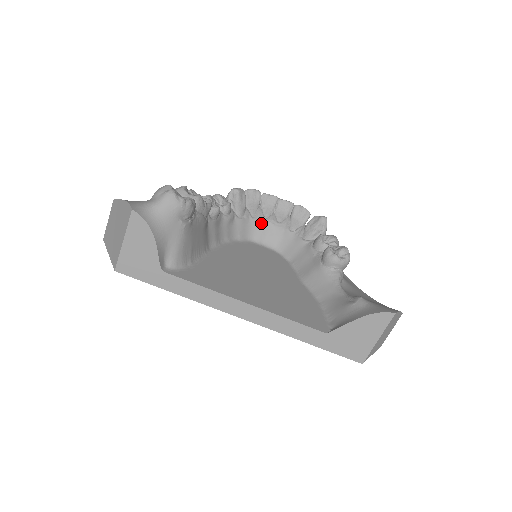
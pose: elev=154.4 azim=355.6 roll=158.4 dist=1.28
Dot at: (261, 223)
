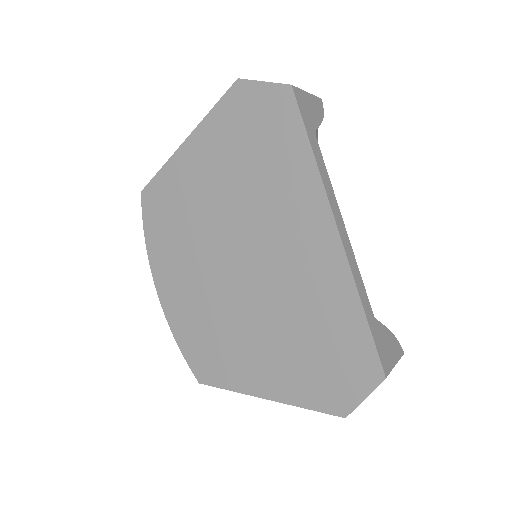
Dot at: occluded
